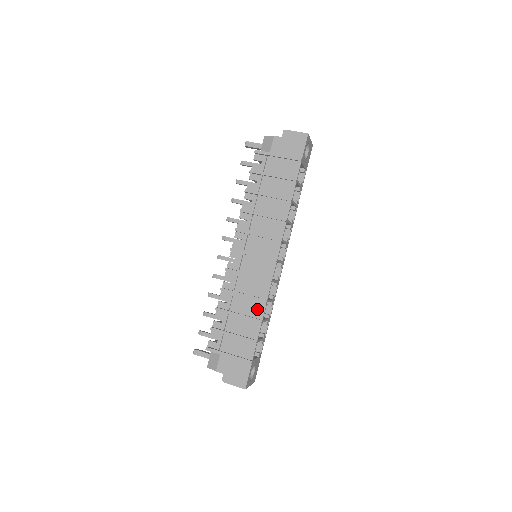
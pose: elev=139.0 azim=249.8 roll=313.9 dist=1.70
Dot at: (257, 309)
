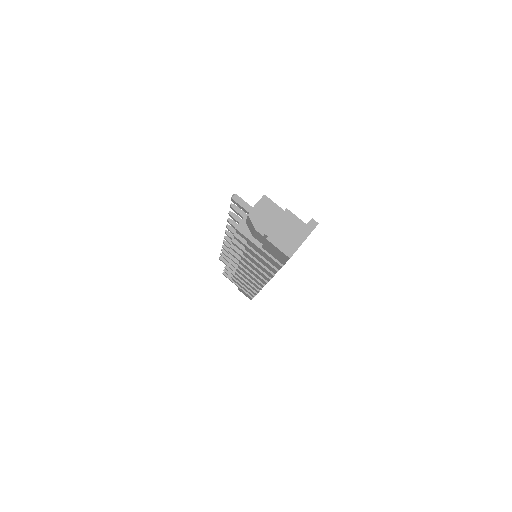
Dot at: (253, 288)
